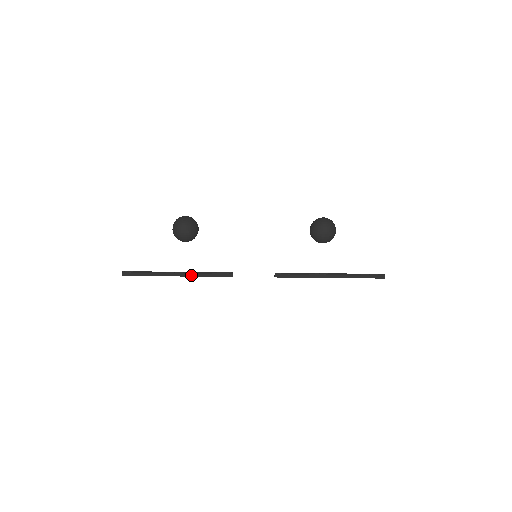
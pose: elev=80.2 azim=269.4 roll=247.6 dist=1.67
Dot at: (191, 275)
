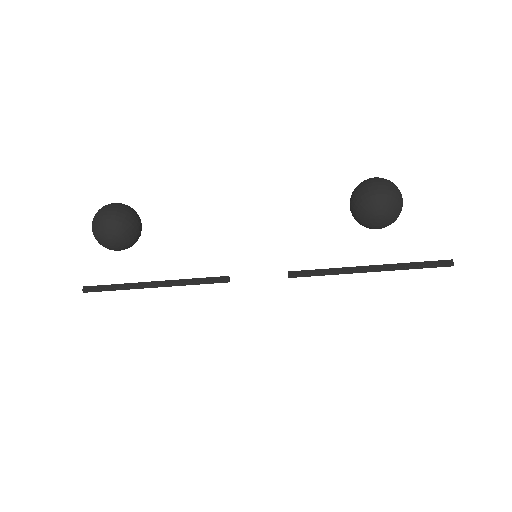
Dot at: (173, 284)
